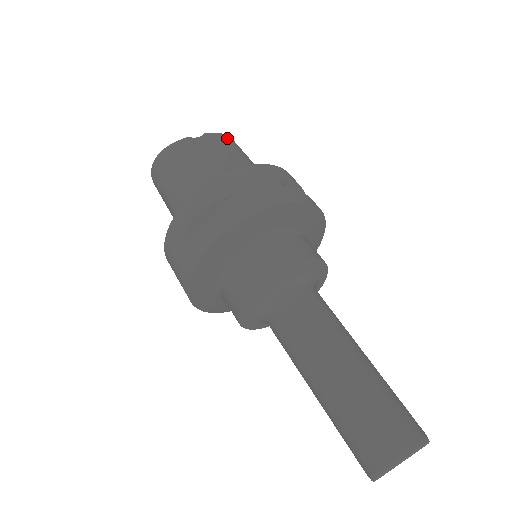
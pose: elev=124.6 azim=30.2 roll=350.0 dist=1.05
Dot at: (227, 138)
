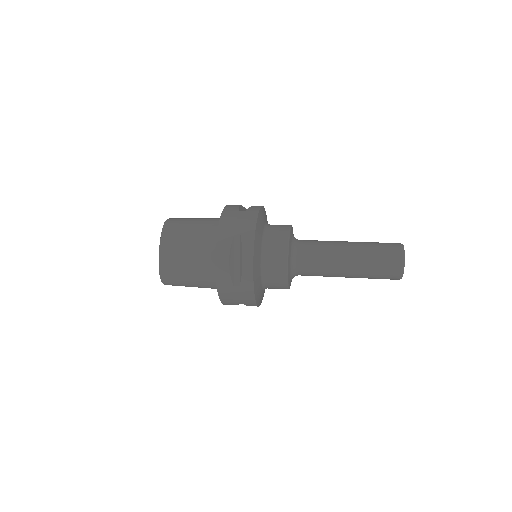
Dot at: occluded
